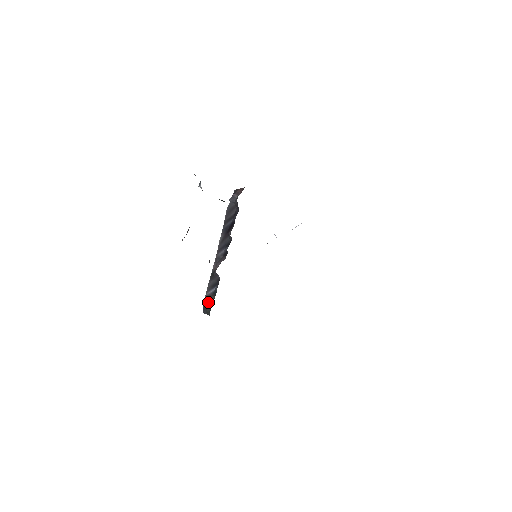
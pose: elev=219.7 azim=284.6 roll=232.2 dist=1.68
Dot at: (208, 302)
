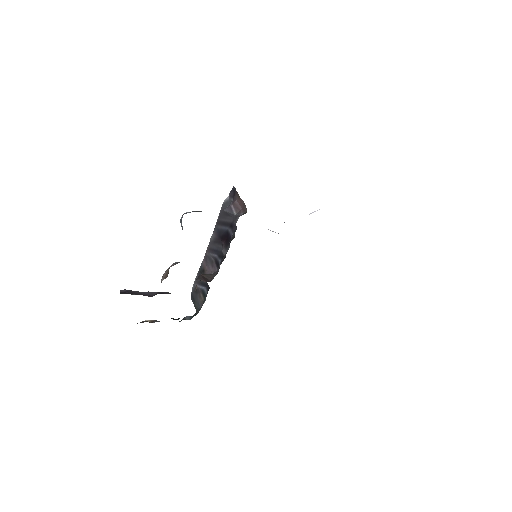
Dot at: (196, 297)
